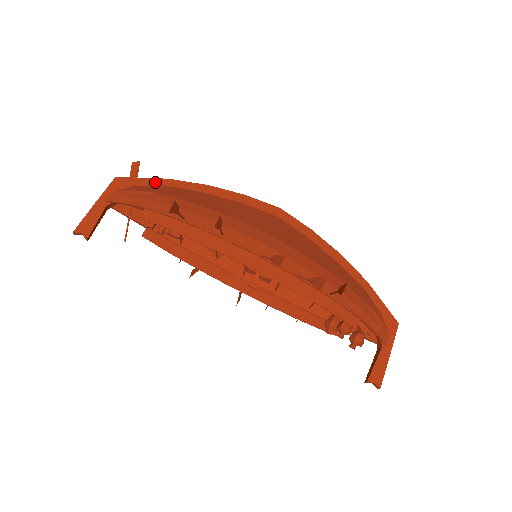
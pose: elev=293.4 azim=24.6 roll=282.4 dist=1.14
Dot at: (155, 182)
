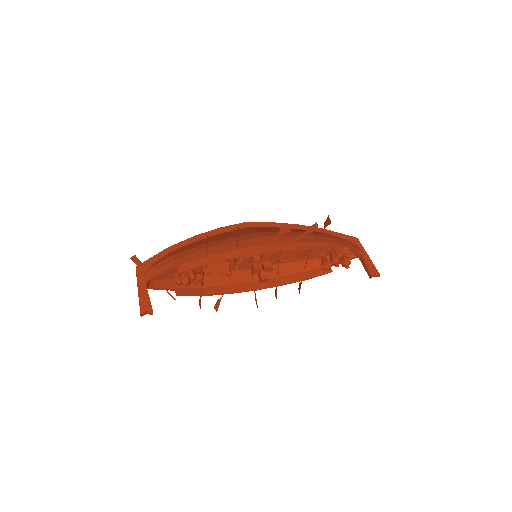
Dot at: (162, 254)
